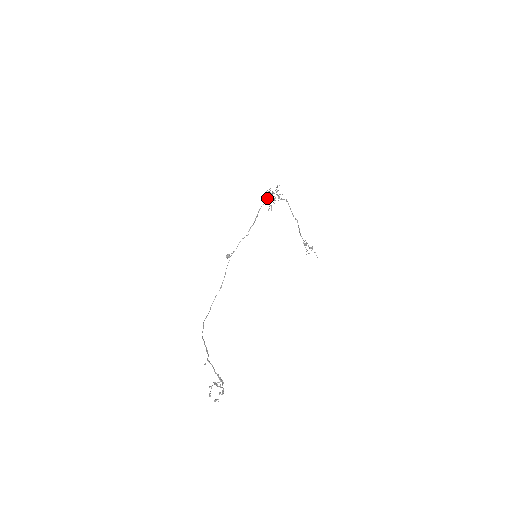
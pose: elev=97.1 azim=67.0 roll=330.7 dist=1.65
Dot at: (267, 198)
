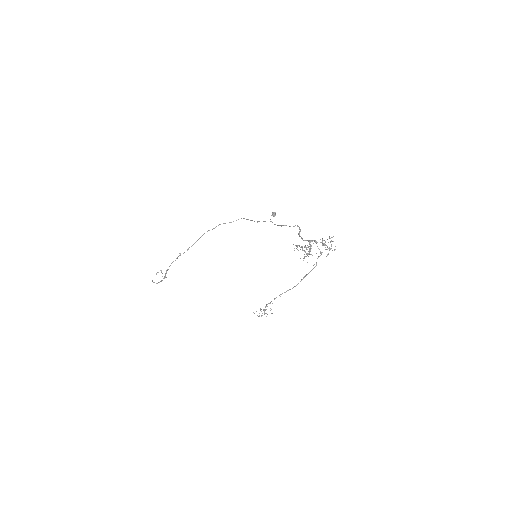
Dot at: (309, 242)
